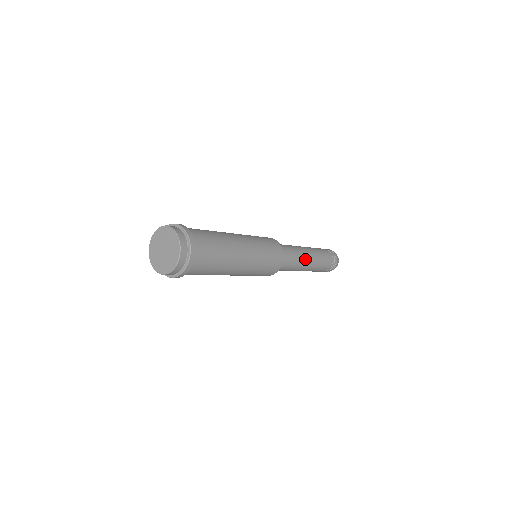
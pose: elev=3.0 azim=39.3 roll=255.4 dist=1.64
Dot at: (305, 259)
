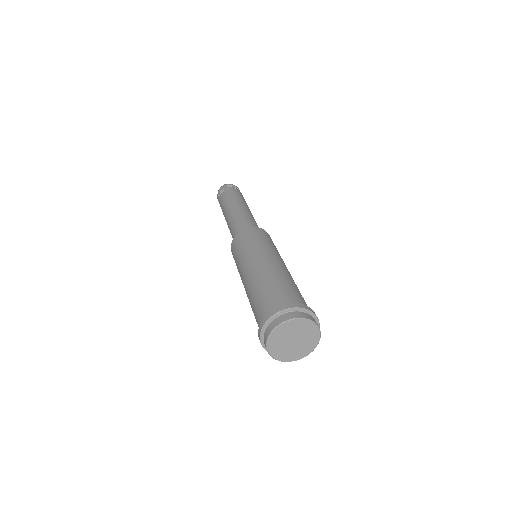
Dot at: occluded
